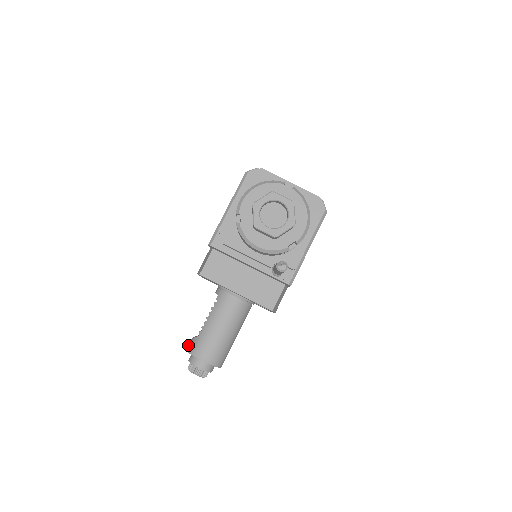
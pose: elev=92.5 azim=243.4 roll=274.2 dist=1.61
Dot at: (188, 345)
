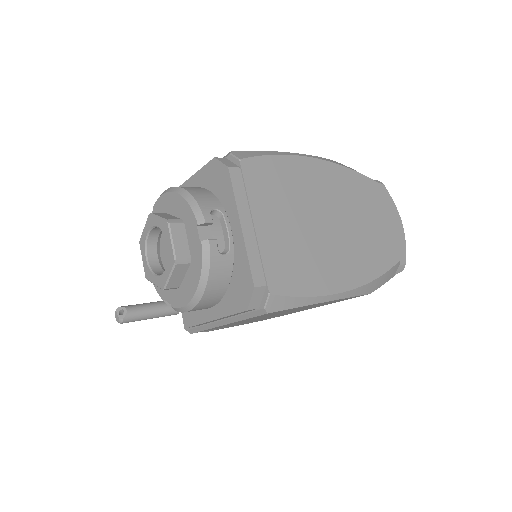
Dot at: occluded
